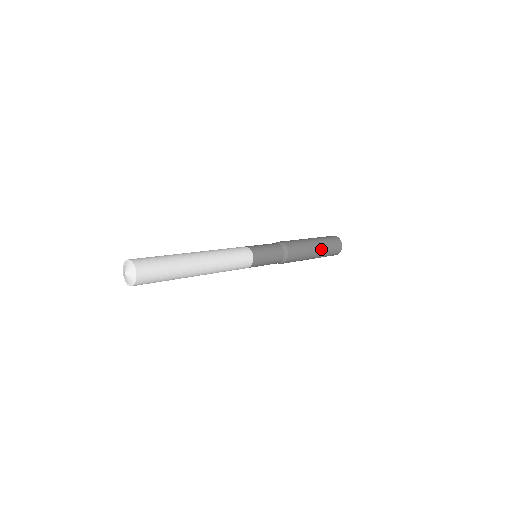
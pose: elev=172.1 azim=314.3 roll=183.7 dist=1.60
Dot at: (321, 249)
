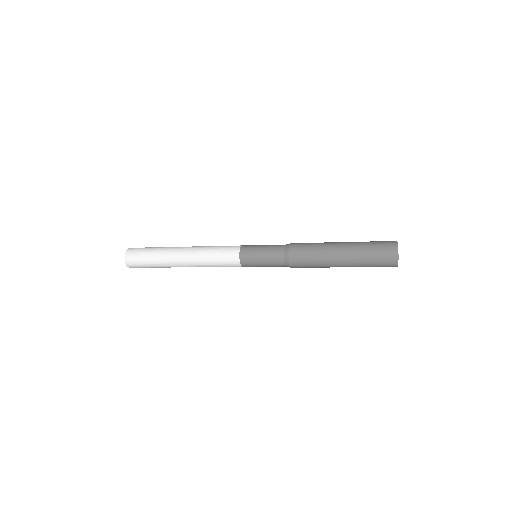
Dot at: (350, 260)
